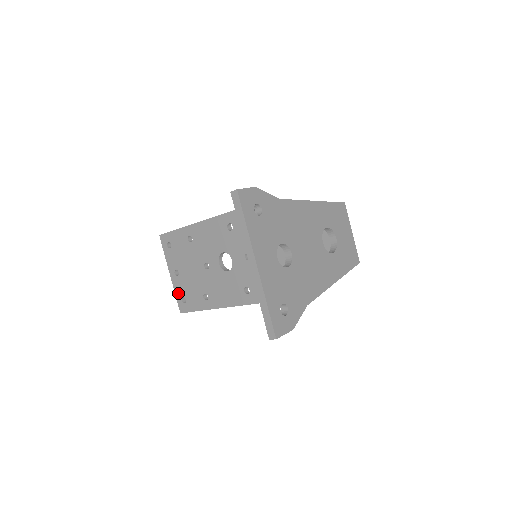
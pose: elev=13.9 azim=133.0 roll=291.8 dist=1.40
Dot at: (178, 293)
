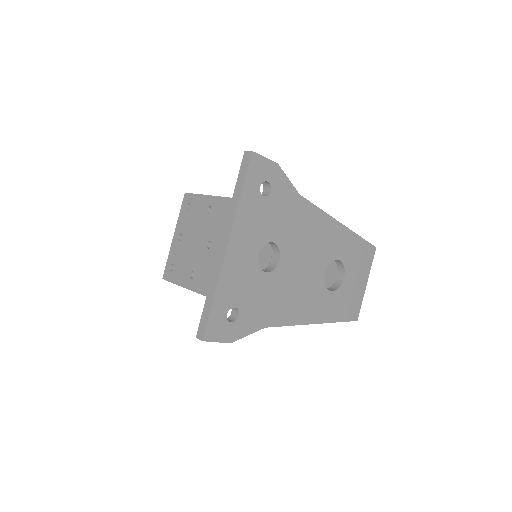
Dot at: (171, 258)
